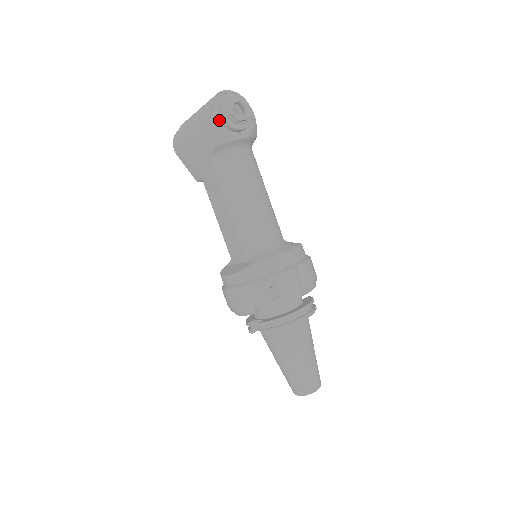
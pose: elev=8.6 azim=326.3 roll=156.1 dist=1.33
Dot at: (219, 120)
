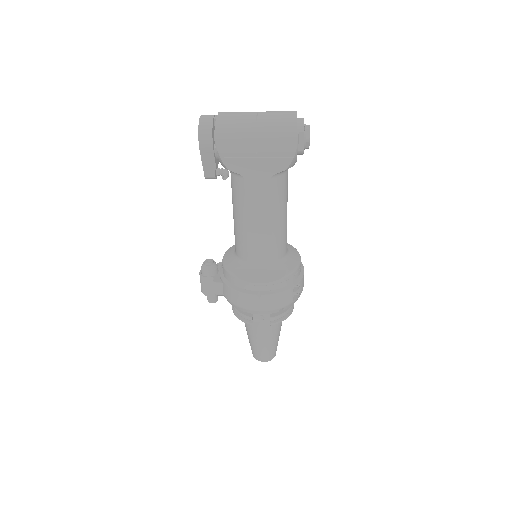
Dot at: (297, 145)
